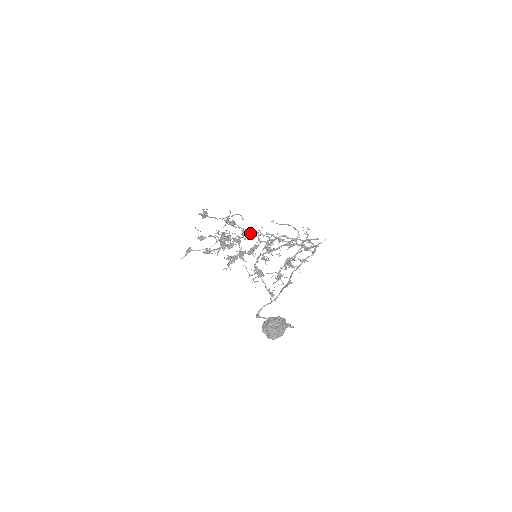
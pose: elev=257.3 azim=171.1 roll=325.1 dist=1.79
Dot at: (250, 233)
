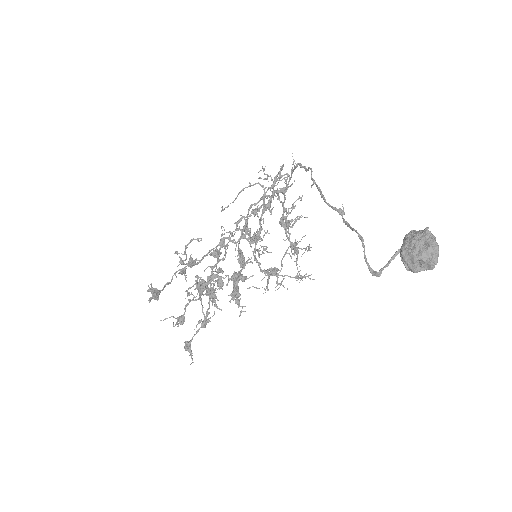
Dot at: (220, 246)
